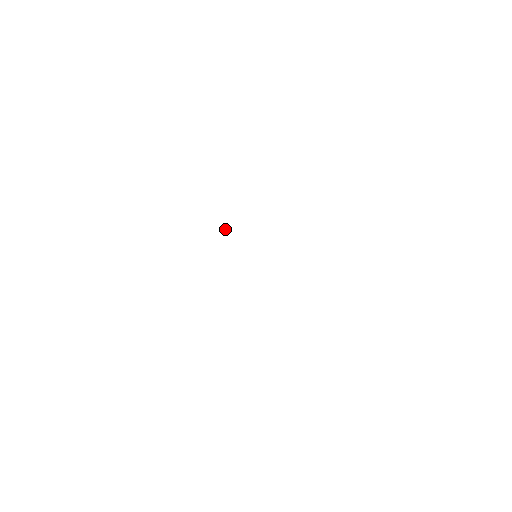
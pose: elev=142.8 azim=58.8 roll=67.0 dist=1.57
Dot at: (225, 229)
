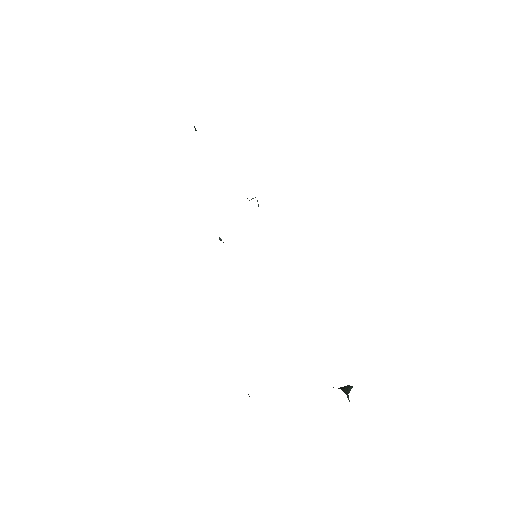
Dot at: (252, 198)
